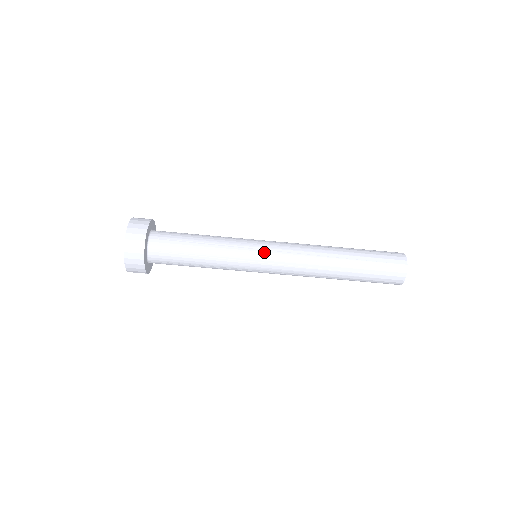
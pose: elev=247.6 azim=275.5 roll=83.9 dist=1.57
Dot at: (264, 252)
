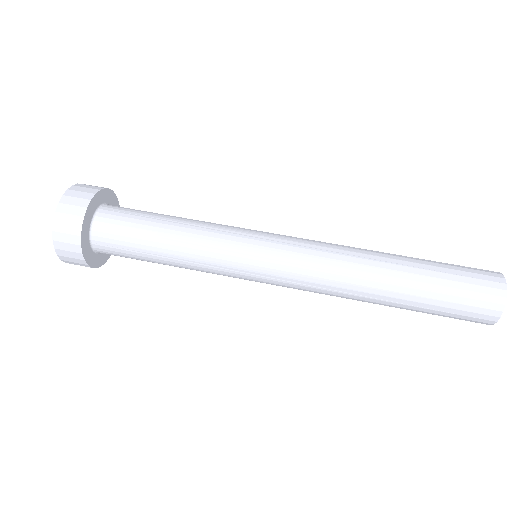
Dot at: (270, 233)
